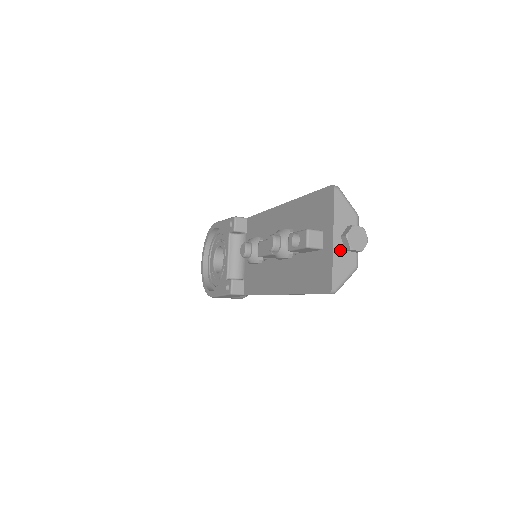
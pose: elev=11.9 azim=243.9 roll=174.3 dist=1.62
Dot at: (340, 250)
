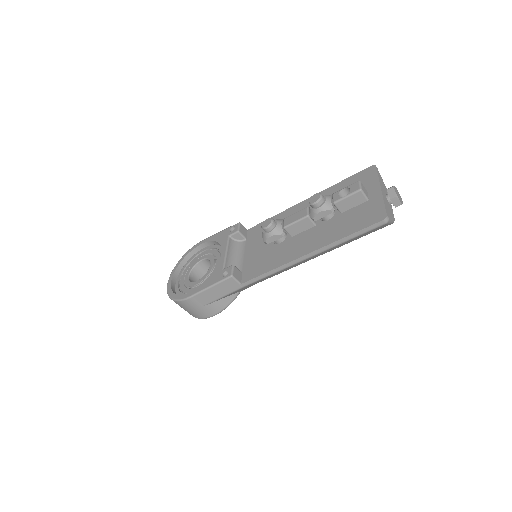
Dot at: (385, 199)
